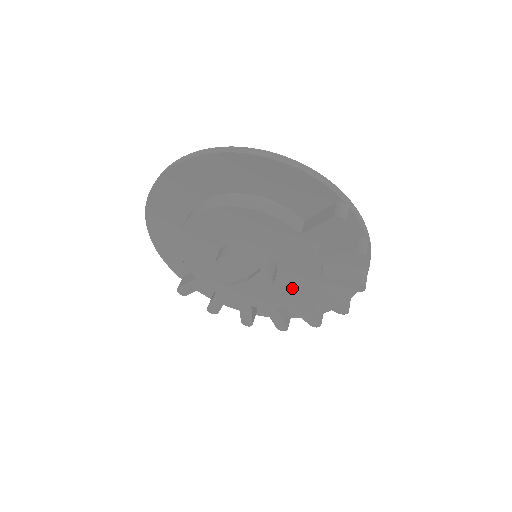
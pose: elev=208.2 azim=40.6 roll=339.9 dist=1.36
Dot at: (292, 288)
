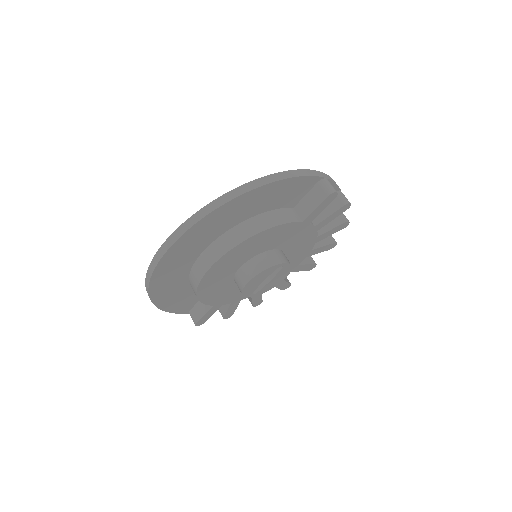
Dot at: (295, 258)
